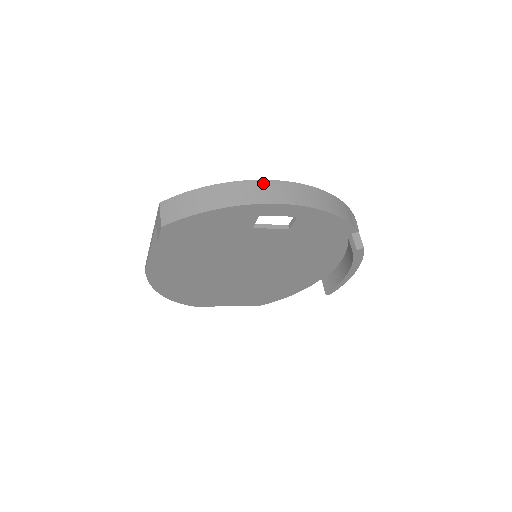
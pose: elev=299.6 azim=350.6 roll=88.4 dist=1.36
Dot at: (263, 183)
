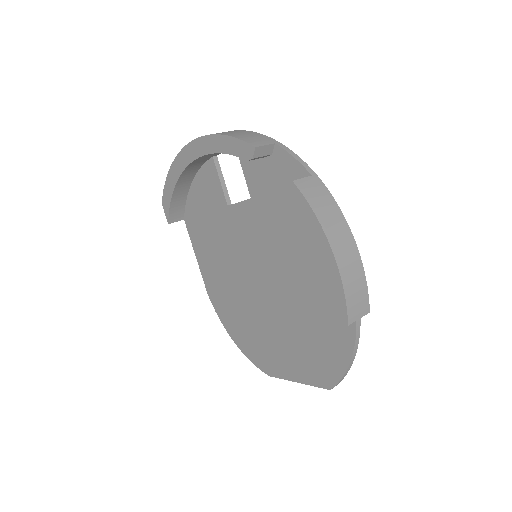
Dot at: occluded
